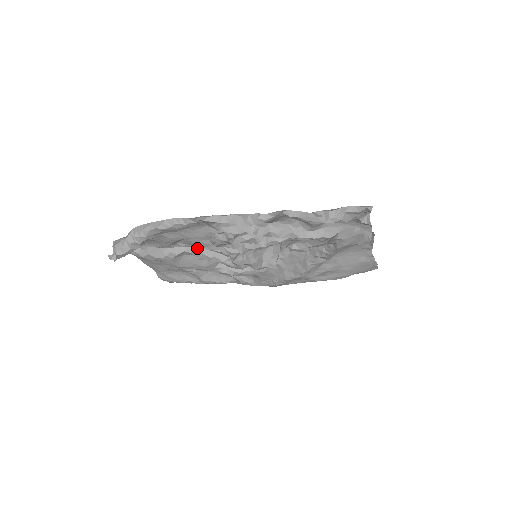
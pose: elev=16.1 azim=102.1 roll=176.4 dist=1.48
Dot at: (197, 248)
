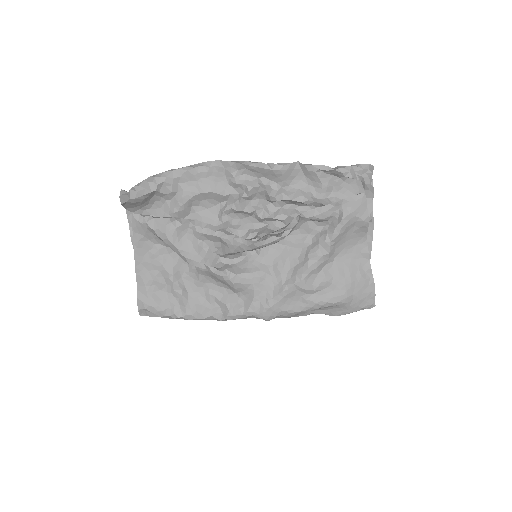
Dot at: (203, 223)
